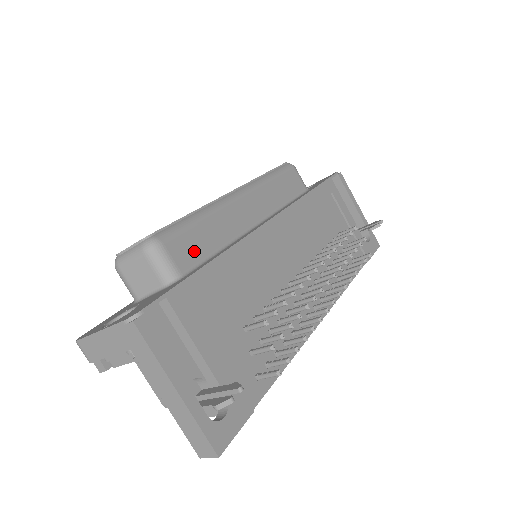
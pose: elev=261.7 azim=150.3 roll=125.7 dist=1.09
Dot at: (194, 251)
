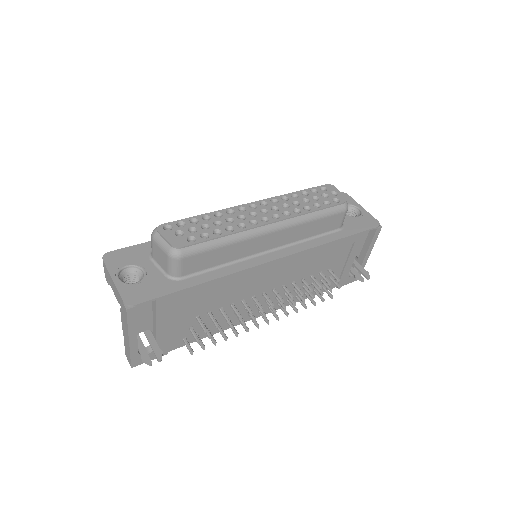
Dot at: (202, 264)
